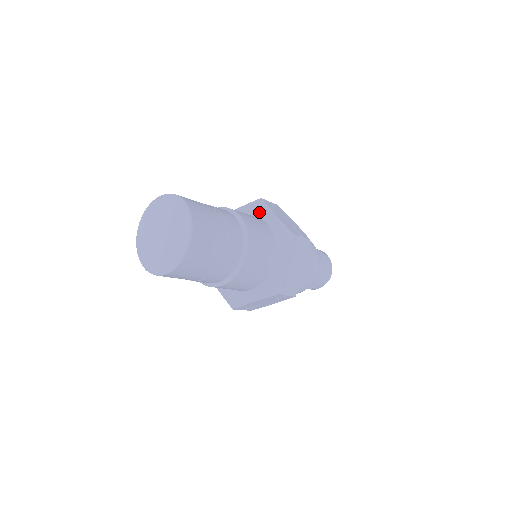
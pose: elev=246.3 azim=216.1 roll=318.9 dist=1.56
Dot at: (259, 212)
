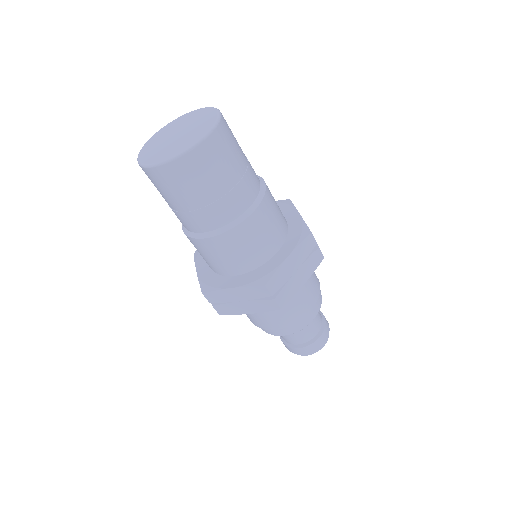
Dot at: (282, 209)
